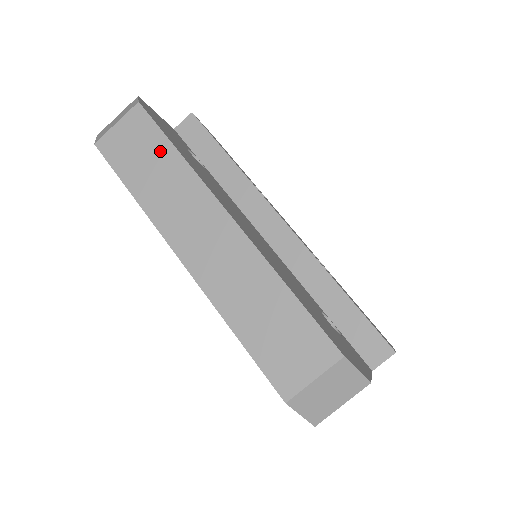
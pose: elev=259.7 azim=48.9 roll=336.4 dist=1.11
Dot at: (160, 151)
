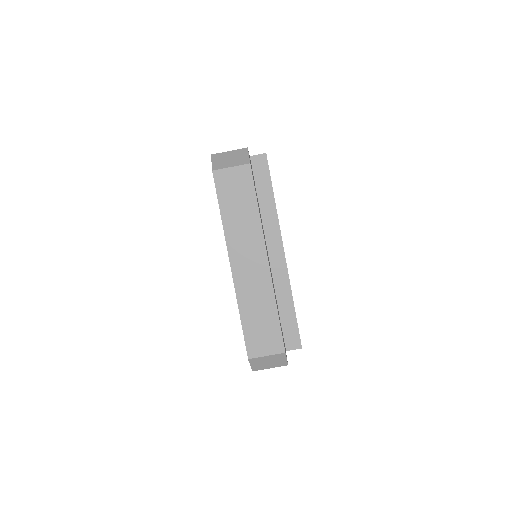
Dot at: (248, 201)
